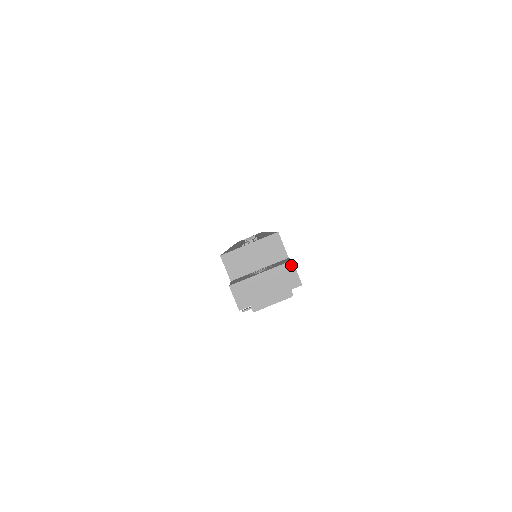
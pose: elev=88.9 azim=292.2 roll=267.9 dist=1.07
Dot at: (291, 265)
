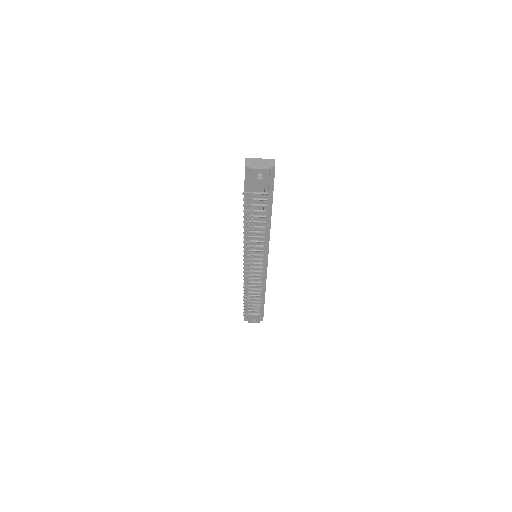
Dot at: (274, 160)
